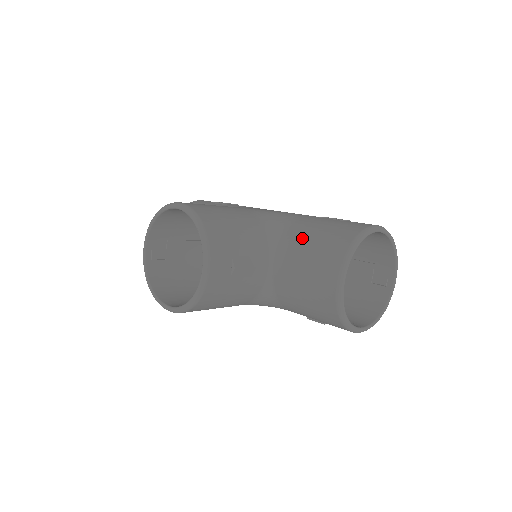
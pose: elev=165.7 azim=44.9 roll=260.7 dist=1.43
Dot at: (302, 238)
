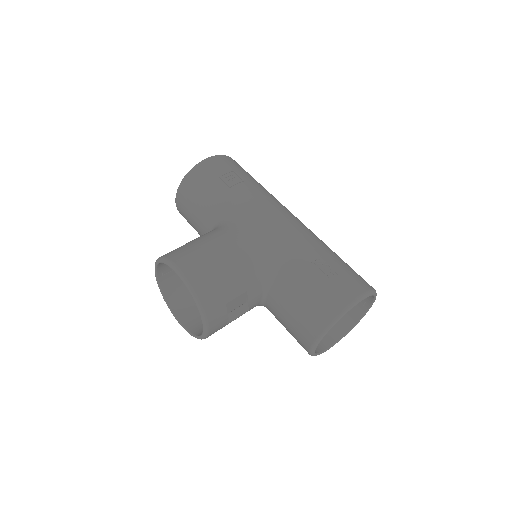
Dot at: (291, 293)
